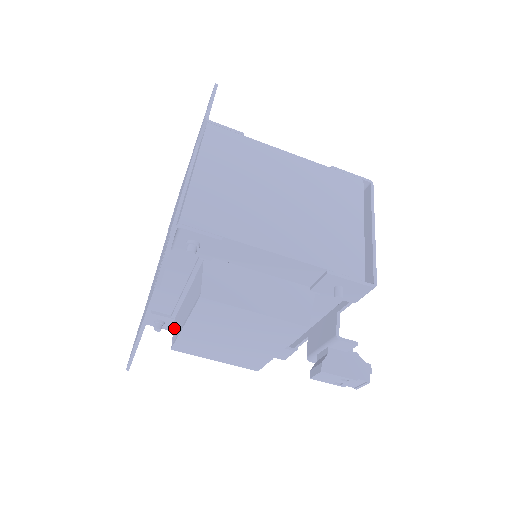
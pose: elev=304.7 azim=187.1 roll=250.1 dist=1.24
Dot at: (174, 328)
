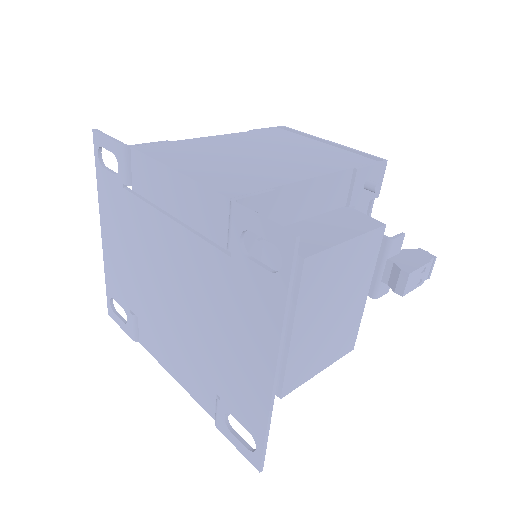
Dot at: occluded
